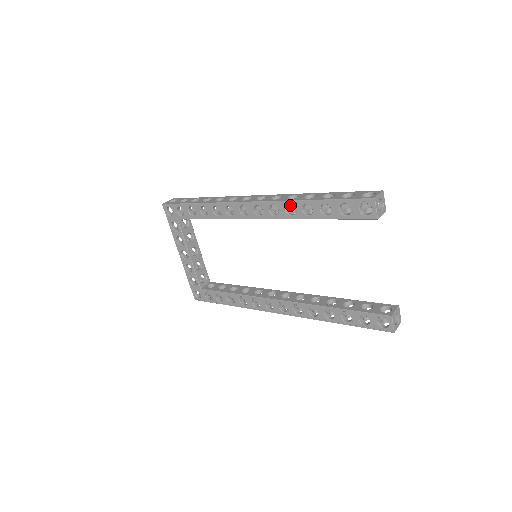
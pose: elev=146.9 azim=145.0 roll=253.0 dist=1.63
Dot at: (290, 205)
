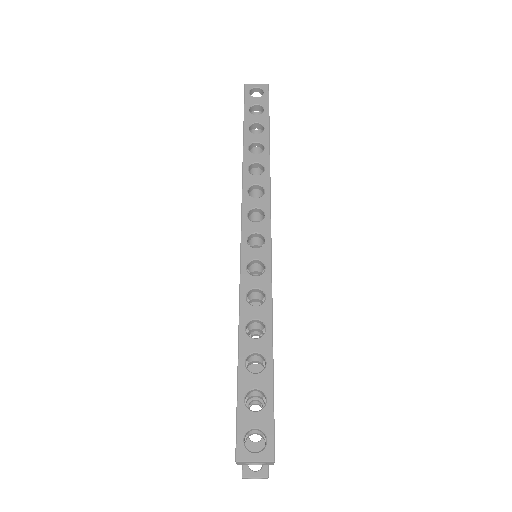
Dot at: occluded
